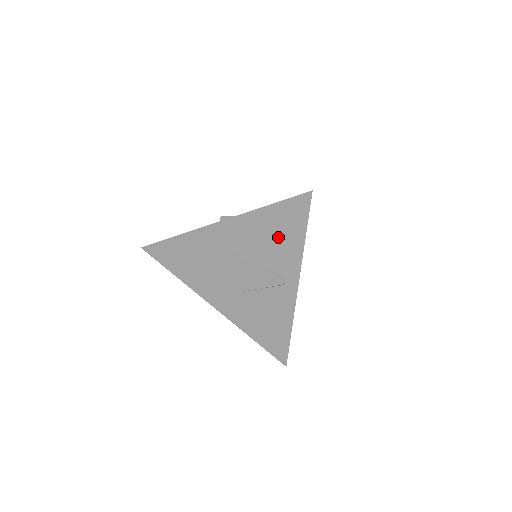
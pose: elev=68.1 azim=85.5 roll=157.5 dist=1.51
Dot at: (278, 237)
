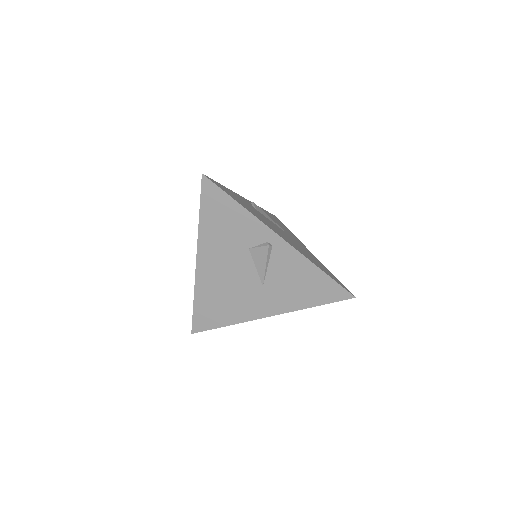
Dot at: (228, 224)
